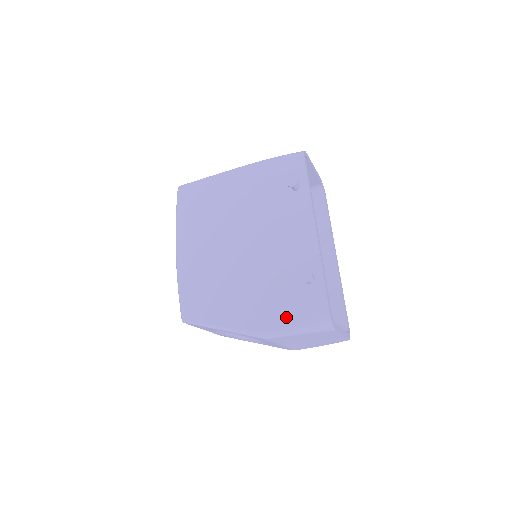
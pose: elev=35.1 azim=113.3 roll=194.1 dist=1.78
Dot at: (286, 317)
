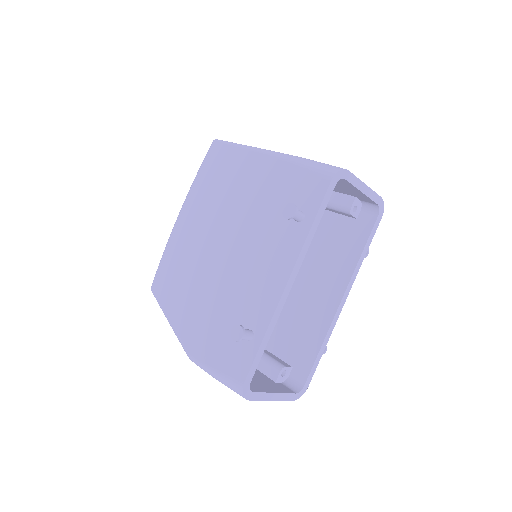
Dot at: (211, 356)
